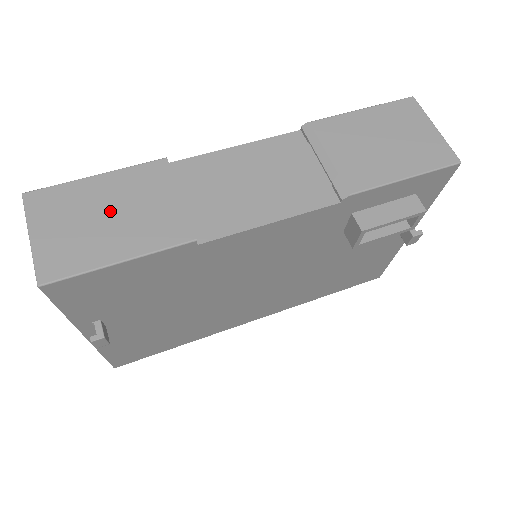
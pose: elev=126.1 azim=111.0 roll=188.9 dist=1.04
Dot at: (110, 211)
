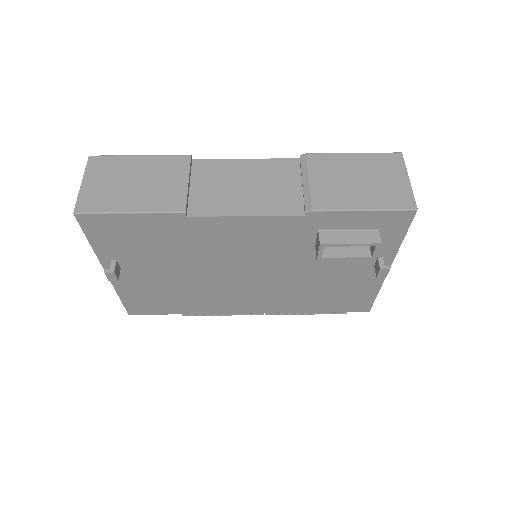
Dot at: (138, 180)
